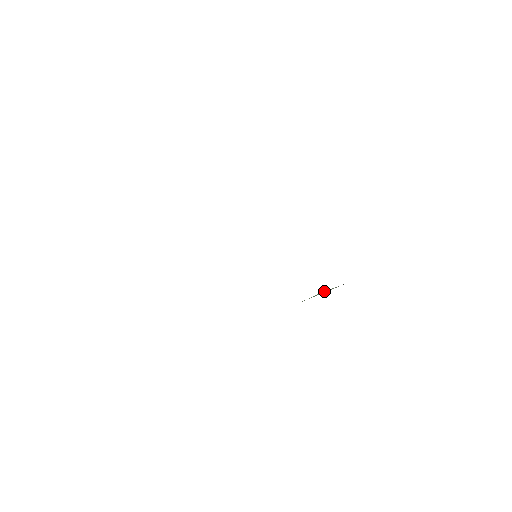
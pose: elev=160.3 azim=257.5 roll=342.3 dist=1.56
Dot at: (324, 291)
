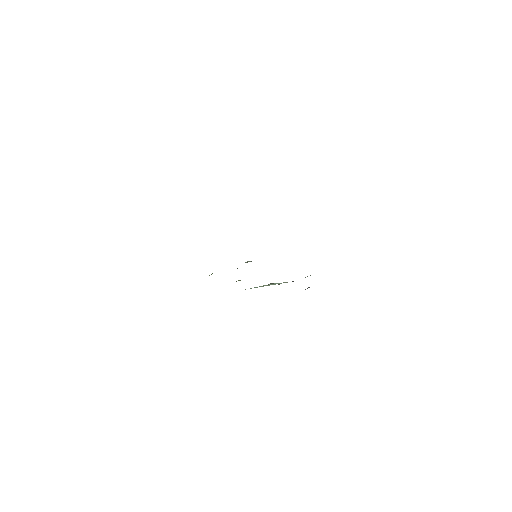
Dot at: occluded
